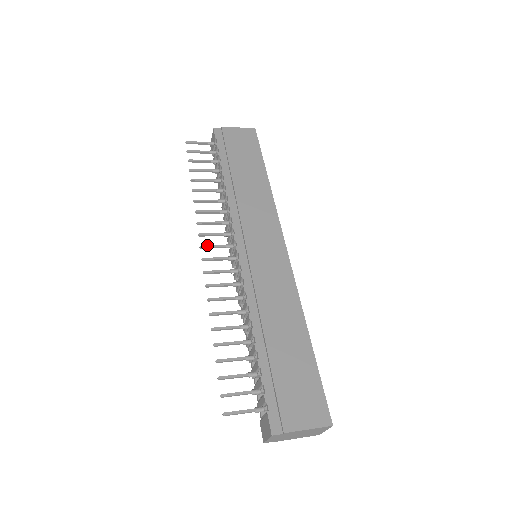
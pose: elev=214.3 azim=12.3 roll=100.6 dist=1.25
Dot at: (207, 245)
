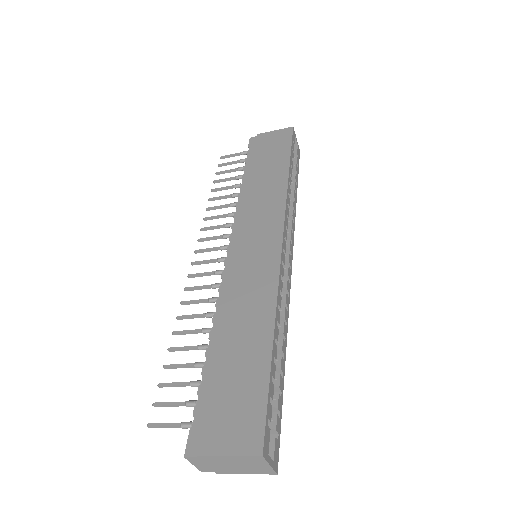
Dot at: (201, 249)
